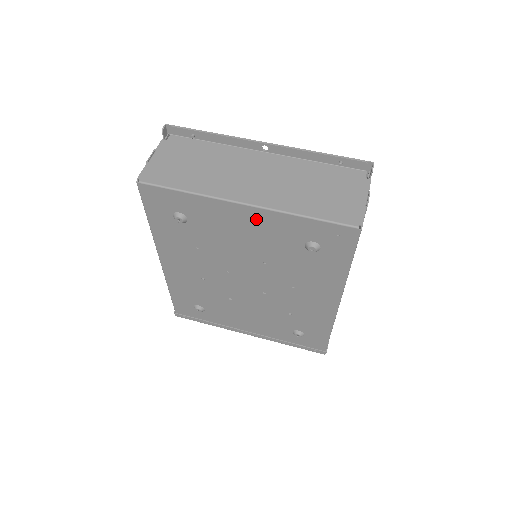
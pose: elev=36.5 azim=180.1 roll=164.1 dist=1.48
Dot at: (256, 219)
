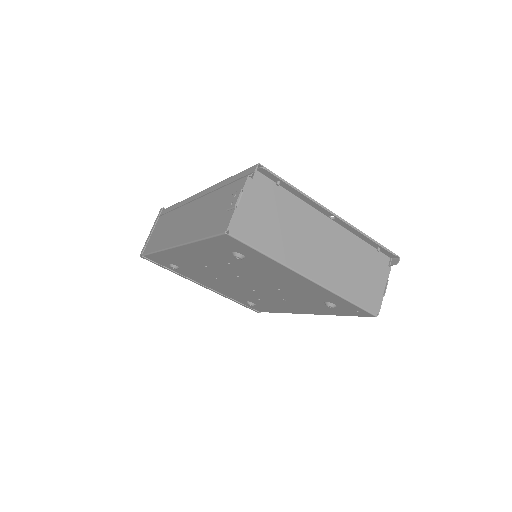
Dot at: (307, 285)
